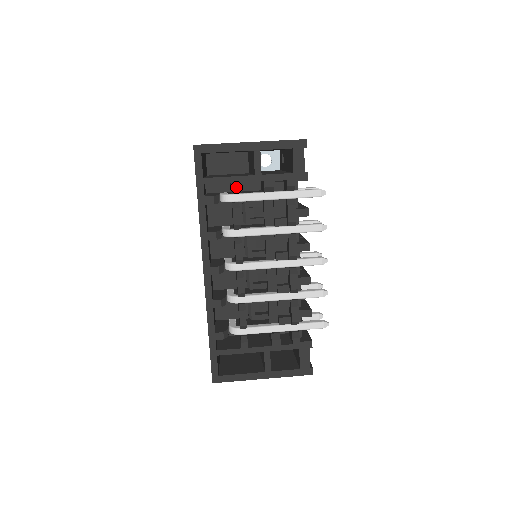
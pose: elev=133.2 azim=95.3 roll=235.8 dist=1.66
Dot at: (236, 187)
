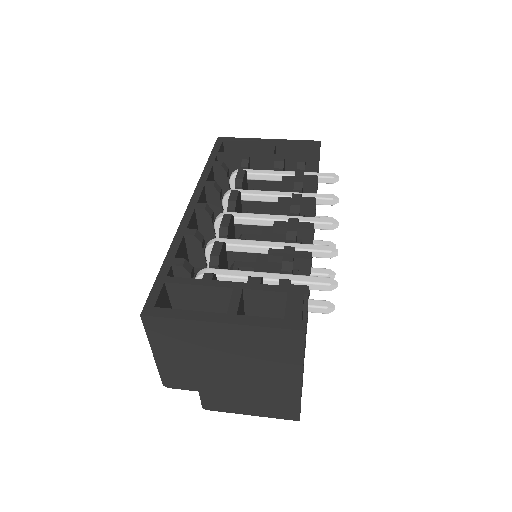
Dot at: (247, 159)
